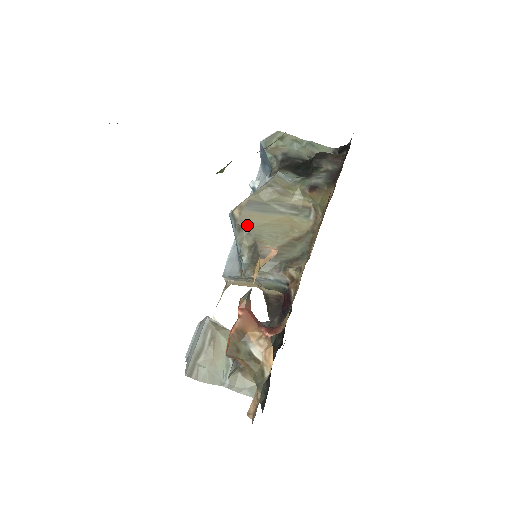
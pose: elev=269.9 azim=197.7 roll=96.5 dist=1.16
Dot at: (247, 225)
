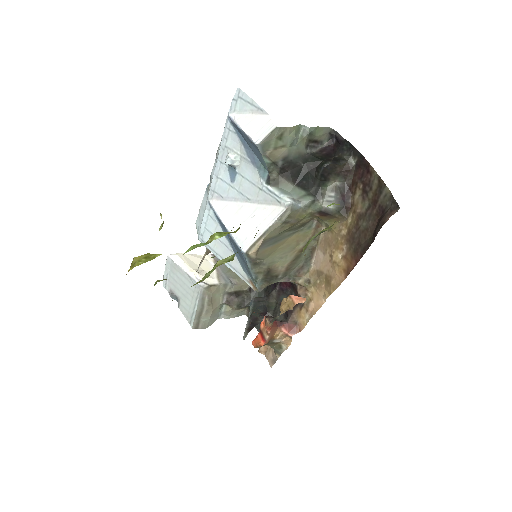
Dot at: (262, 259)
